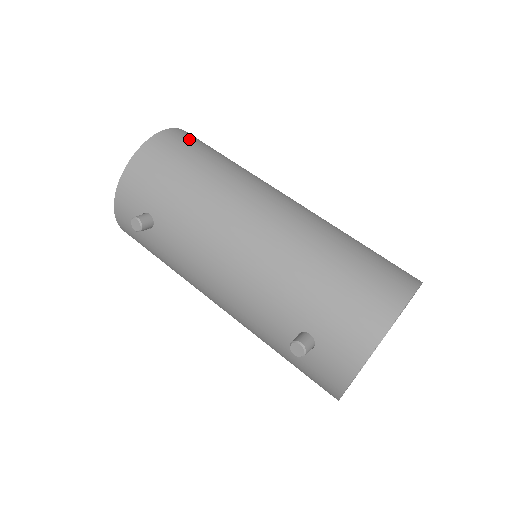
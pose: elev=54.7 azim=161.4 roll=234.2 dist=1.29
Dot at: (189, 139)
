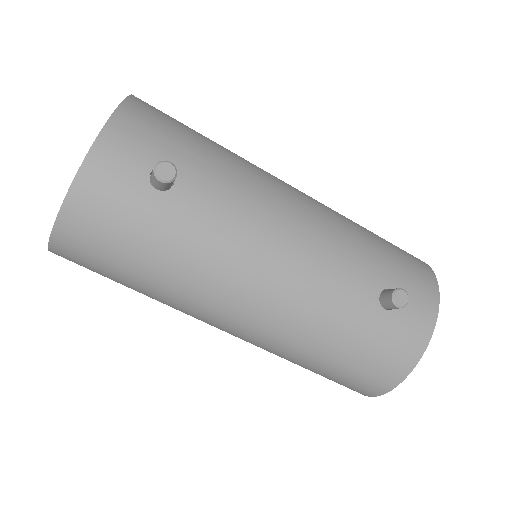
Dot at: occluded
